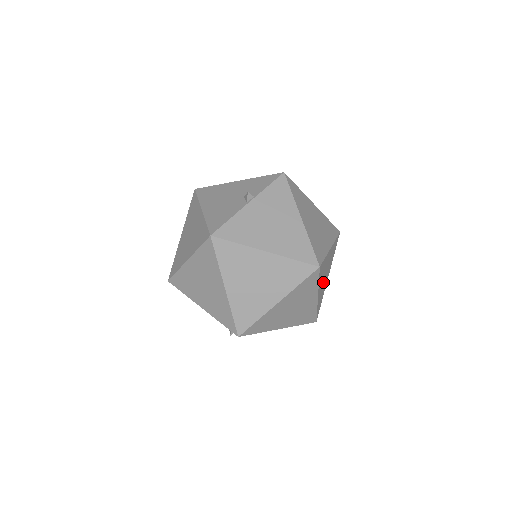
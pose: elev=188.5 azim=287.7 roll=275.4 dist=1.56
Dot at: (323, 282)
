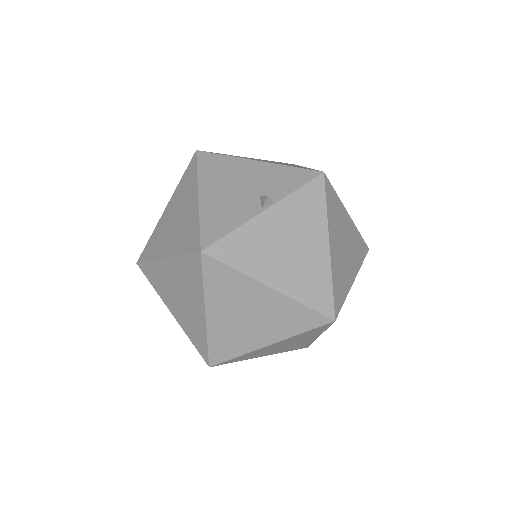
Dot at: occluded
